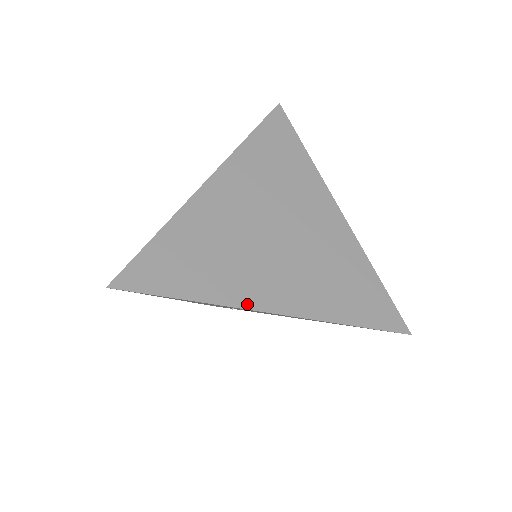
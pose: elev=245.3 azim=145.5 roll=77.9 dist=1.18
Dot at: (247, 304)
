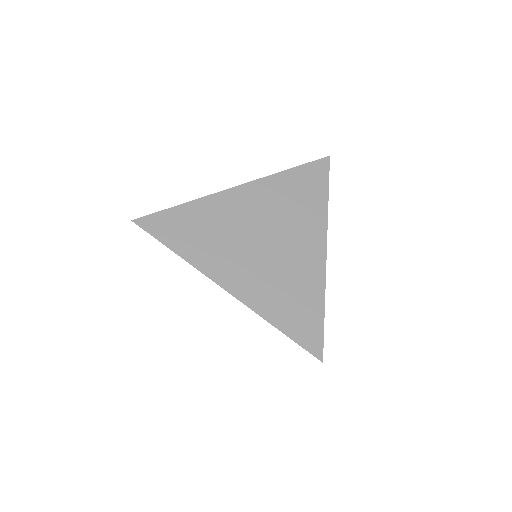
Dot at: (210, 274)
